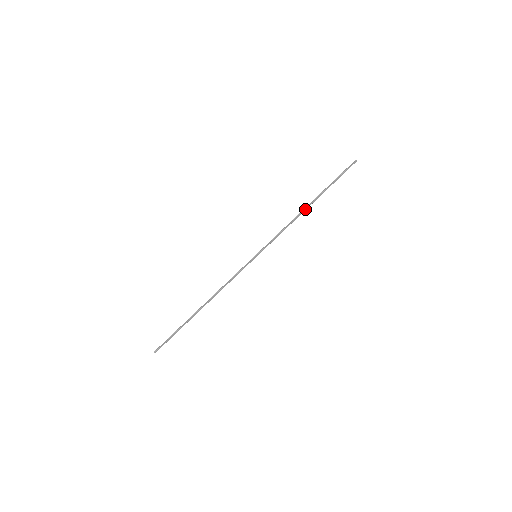
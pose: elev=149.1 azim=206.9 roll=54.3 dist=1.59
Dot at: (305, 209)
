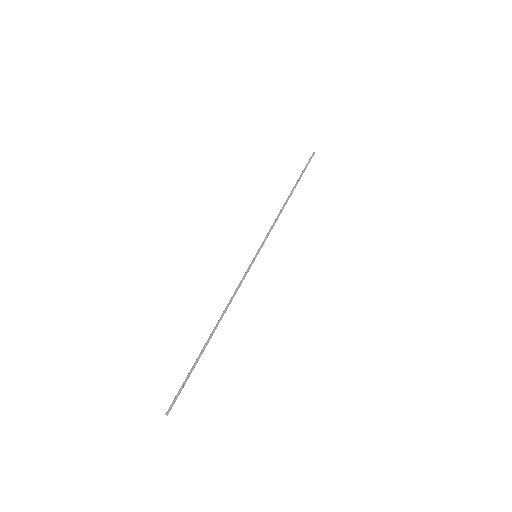
Dot at: (287, 200)
